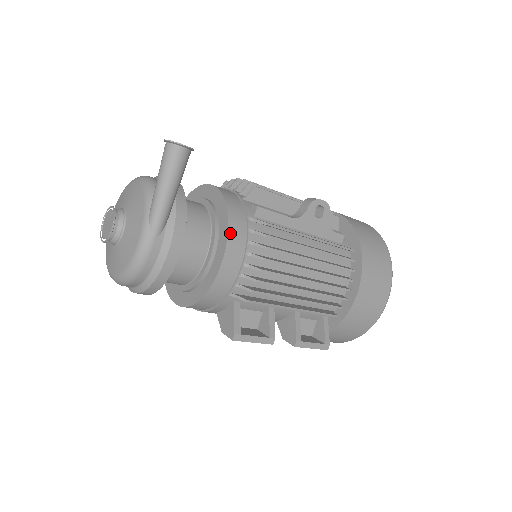
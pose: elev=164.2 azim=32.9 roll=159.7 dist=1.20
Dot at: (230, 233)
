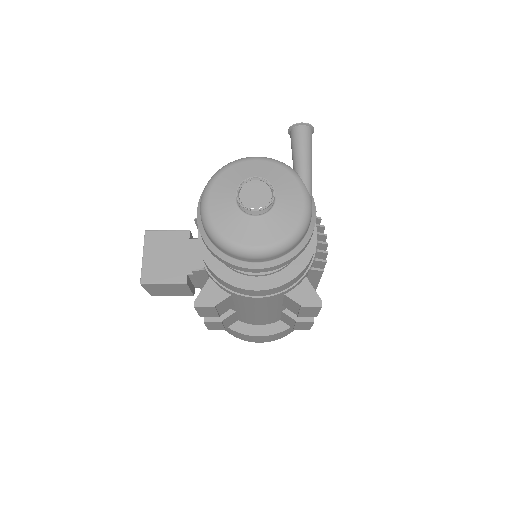
Dot at: occluded
